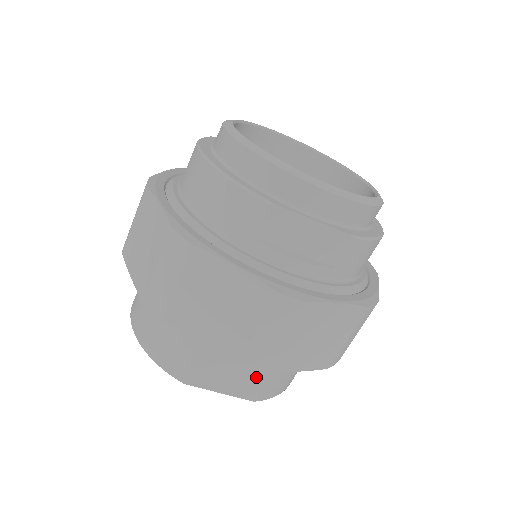
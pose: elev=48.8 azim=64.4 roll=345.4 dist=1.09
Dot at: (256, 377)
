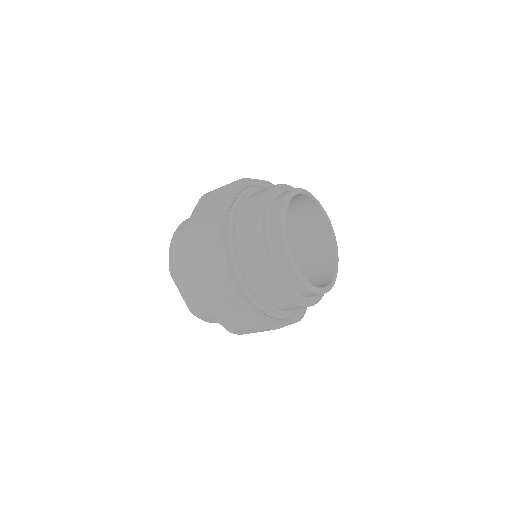
Dot at: occluded
